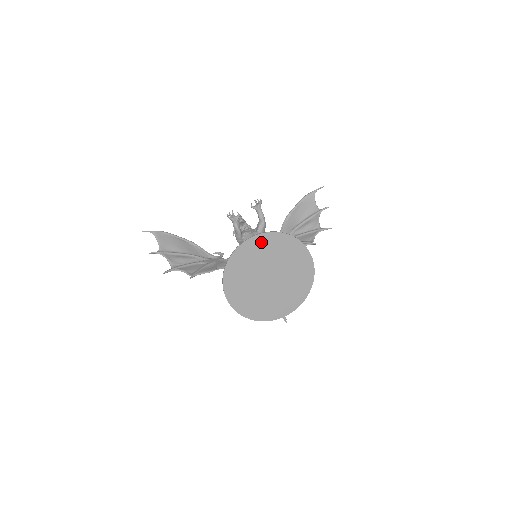
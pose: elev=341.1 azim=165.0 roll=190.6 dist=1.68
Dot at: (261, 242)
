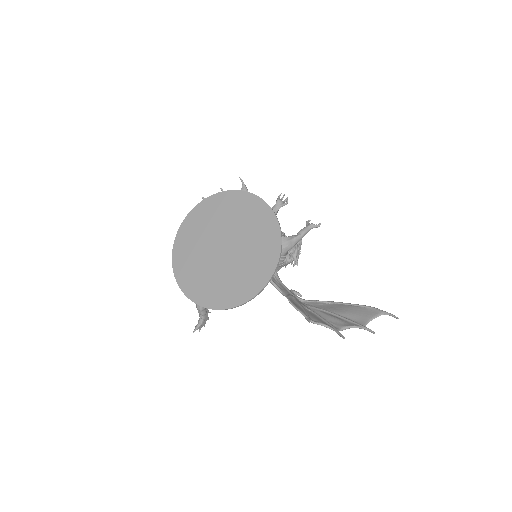
Dot at: (256, 208)
